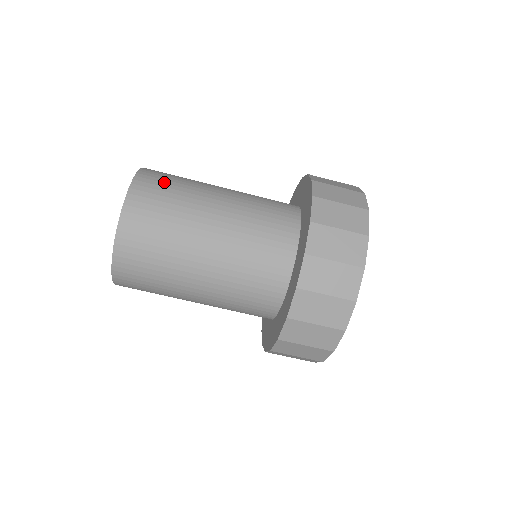
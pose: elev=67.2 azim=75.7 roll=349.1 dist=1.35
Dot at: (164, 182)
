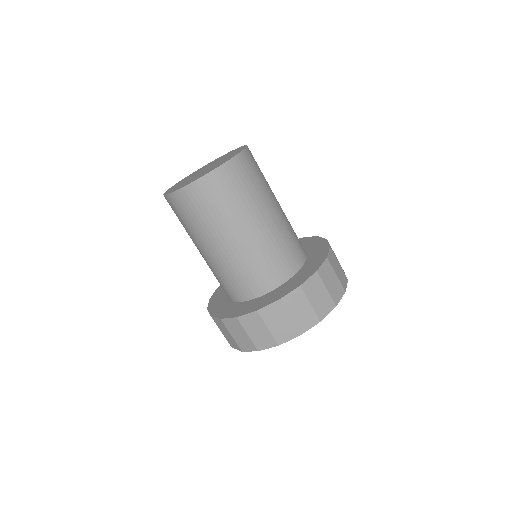
Dot at: (239, 182)
